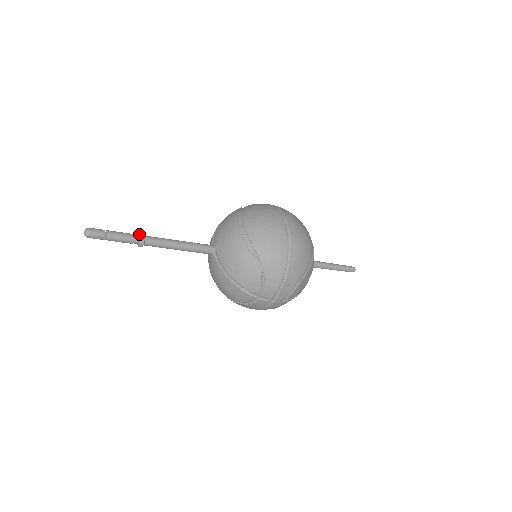
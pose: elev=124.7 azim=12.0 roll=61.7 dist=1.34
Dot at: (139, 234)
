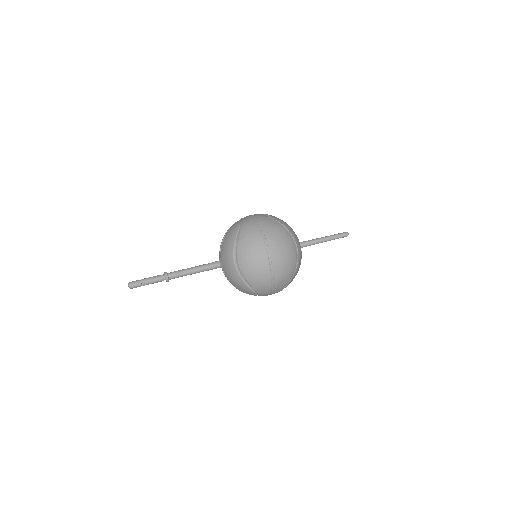
Dot at: (164, 274)
